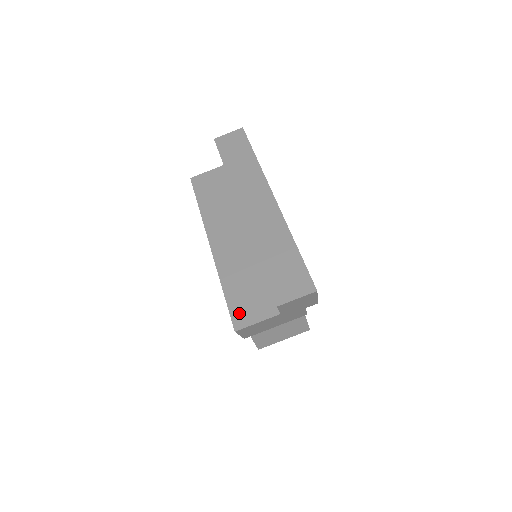
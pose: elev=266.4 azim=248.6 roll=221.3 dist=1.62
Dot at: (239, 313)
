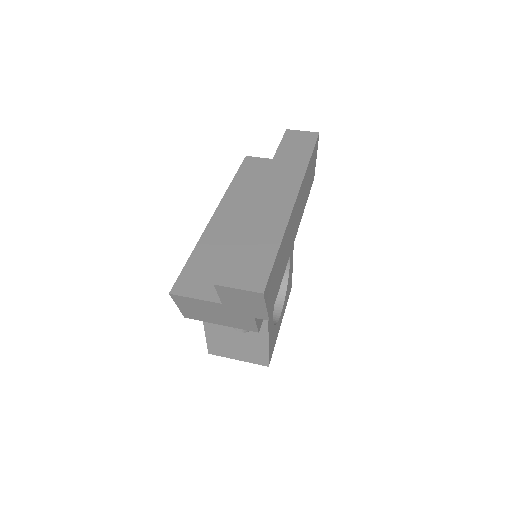
Dot at: (187, 281)
